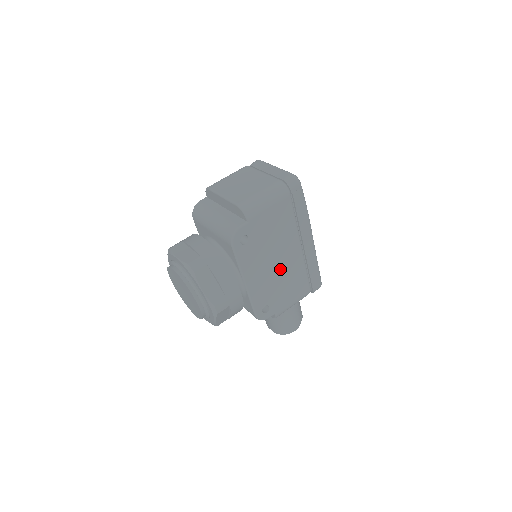
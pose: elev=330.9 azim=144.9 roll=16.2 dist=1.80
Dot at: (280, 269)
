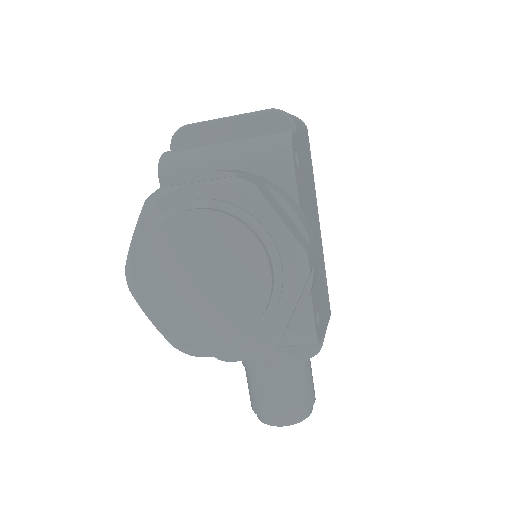
Dot at: occluded
